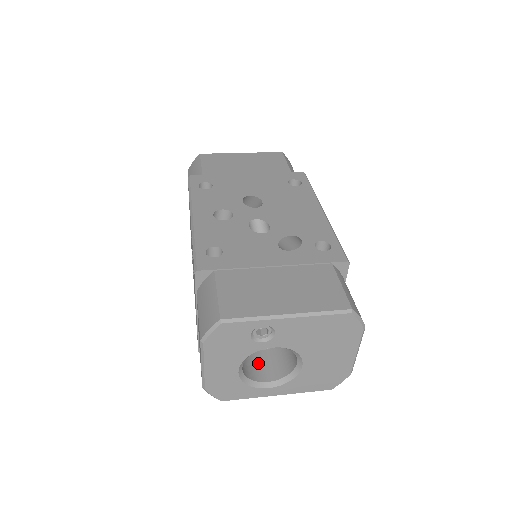
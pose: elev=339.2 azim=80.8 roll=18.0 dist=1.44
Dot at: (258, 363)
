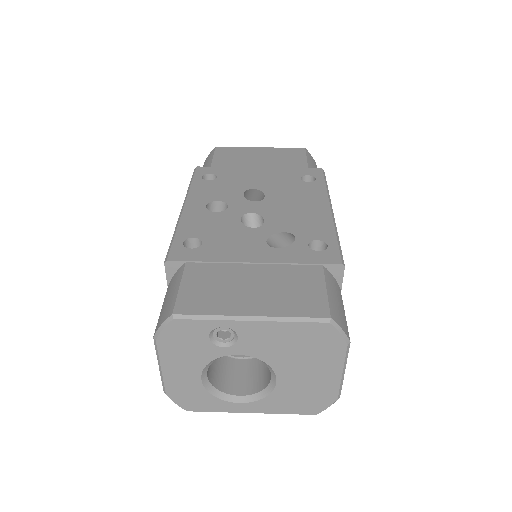
Dot at: (234, 373)
